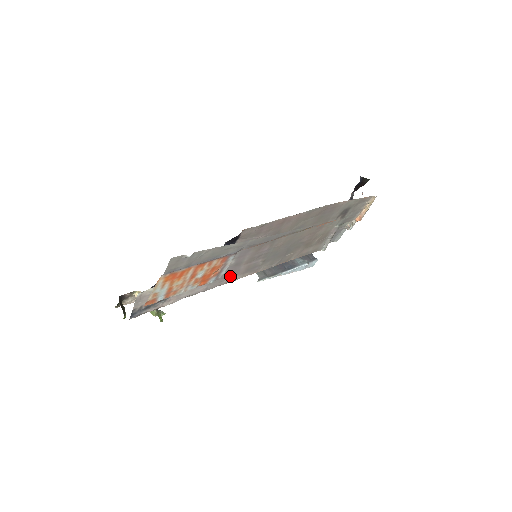
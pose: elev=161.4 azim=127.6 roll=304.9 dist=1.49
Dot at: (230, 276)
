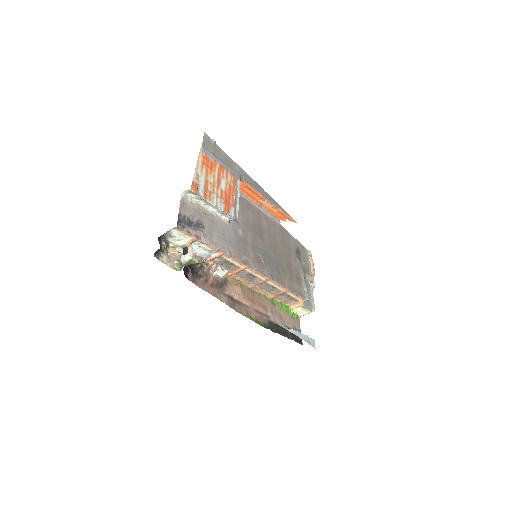
Dot at: (244, 255)
